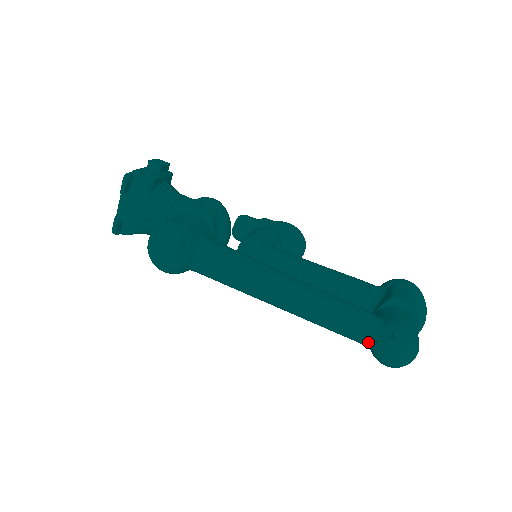
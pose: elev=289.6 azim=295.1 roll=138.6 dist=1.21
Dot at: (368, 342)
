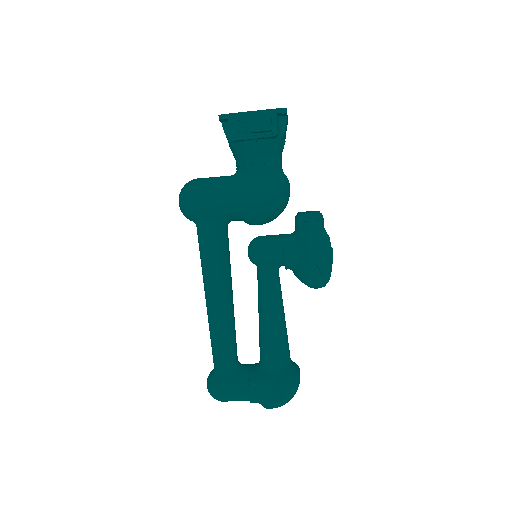
Dot at: occluded
